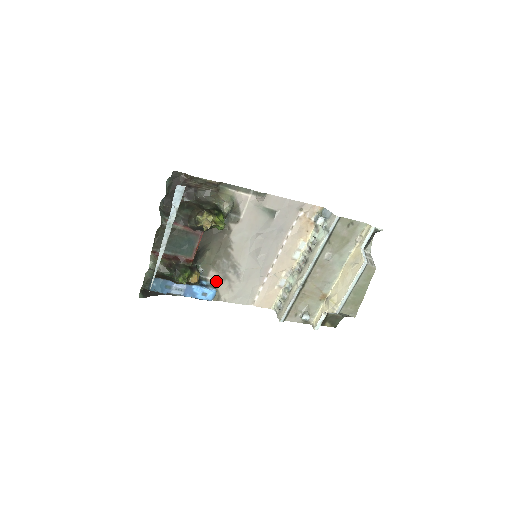
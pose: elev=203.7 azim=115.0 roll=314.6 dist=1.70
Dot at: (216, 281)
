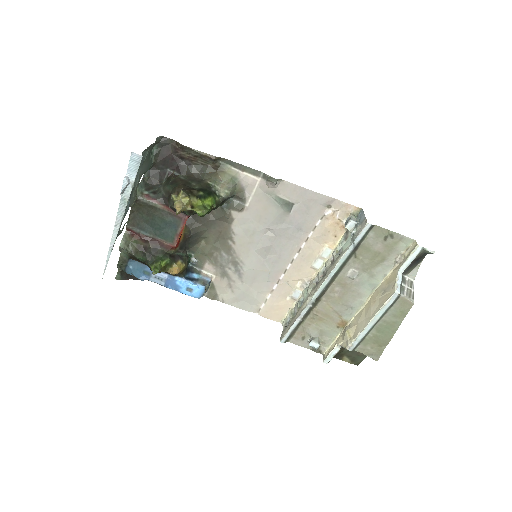
Dot at: (213, 276)
